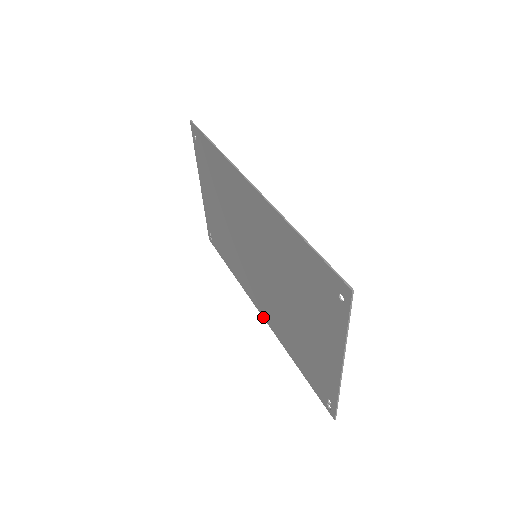
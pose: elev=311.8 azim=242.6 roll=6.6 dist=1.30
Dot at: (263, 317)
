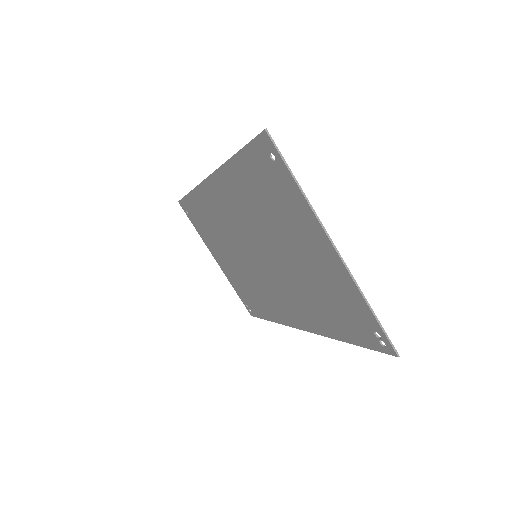
Dot at: (304, 330)
